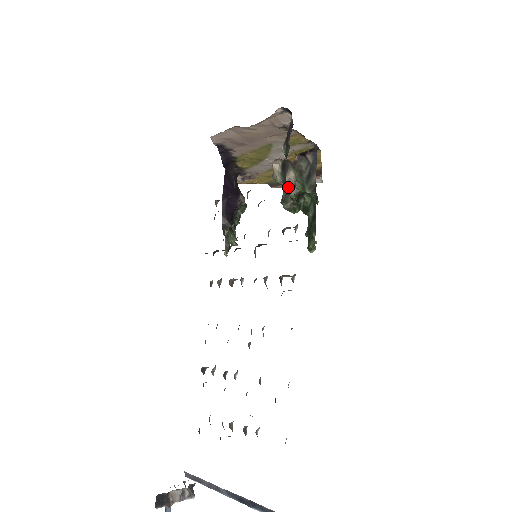
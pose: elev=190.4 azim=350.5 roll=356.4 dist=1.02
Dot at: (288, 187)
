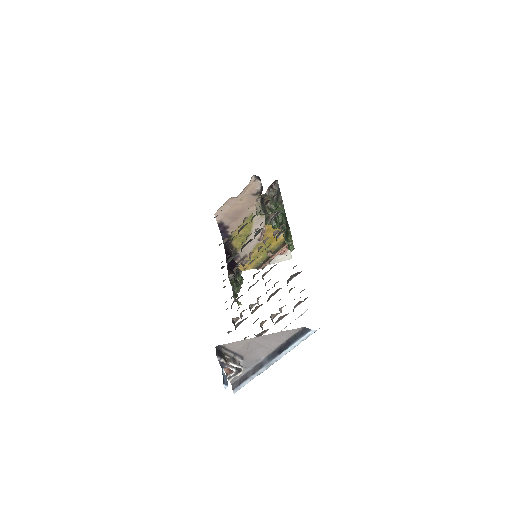
Dot at: (267, 209)
